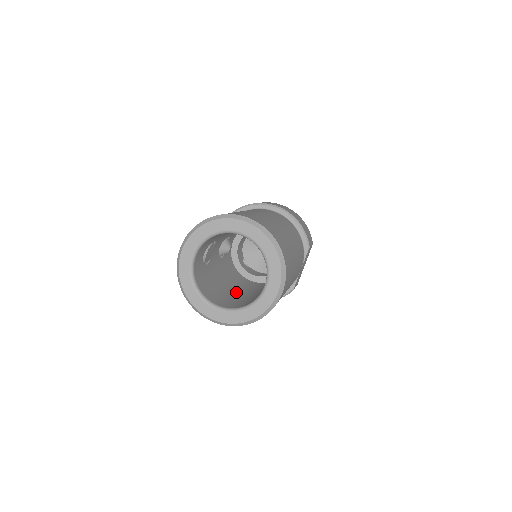
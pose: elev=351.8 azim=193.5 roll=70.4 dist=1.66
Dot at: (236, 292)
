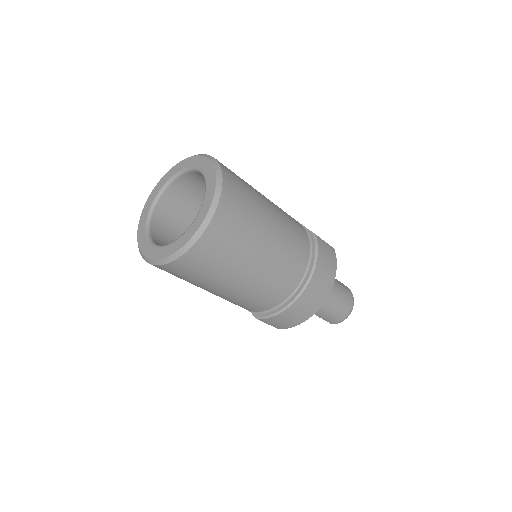
Dot at: occluded
